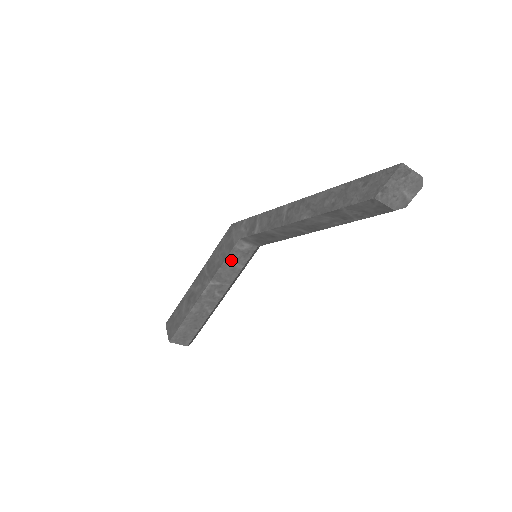
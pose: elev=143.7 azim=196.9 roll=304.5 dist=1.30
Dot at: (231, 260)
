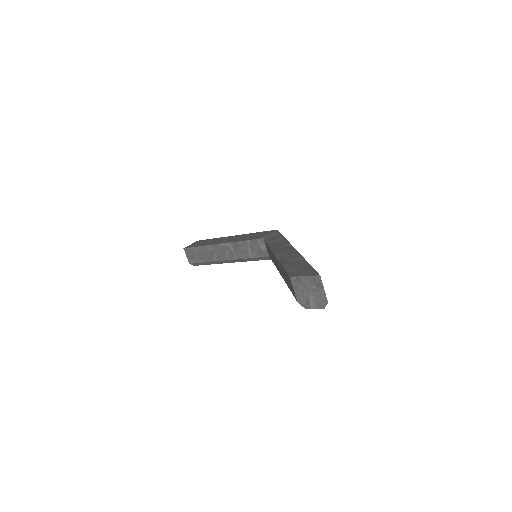
Dot at: (250, 245)
